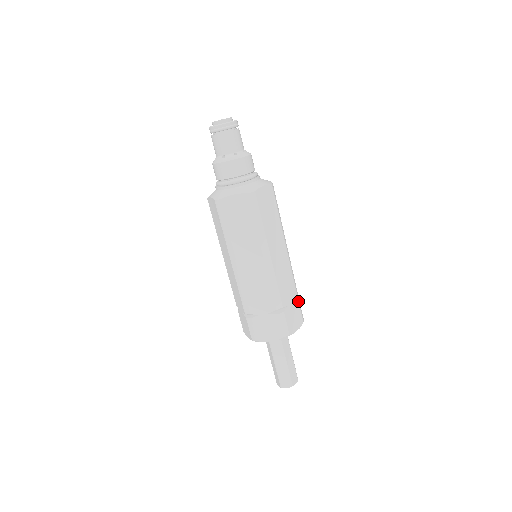
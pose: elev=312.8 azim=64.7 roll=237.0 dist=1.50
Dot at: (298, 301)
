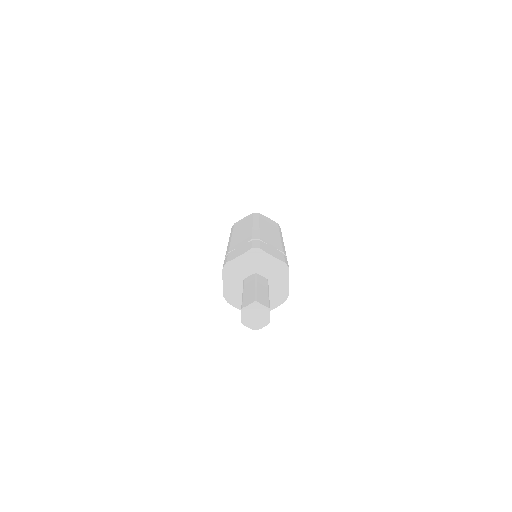
Dot at: (283, 254)
